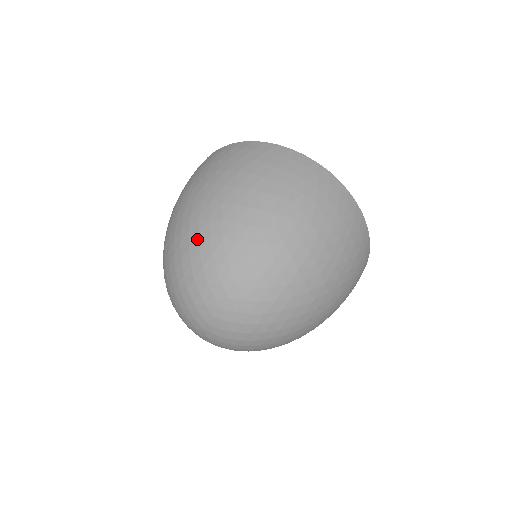
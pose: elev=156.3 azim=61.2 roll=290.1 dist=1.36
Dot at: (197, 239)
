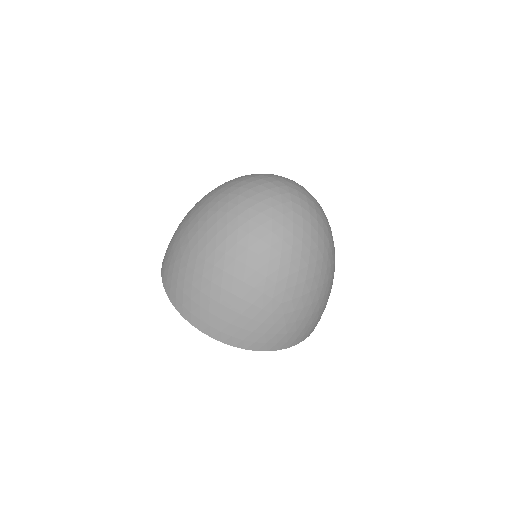
Dot at: occluded
